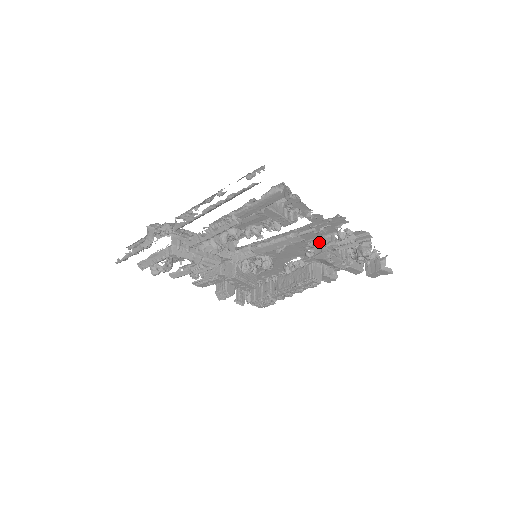
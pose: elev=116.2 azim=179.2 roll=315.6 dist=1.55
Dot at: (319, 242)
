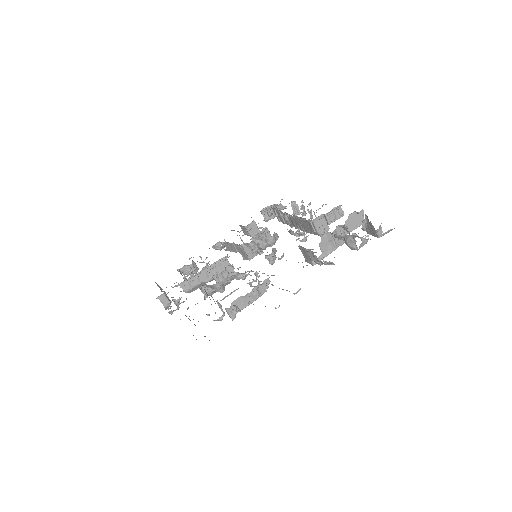
Dot at: (304, 251)
